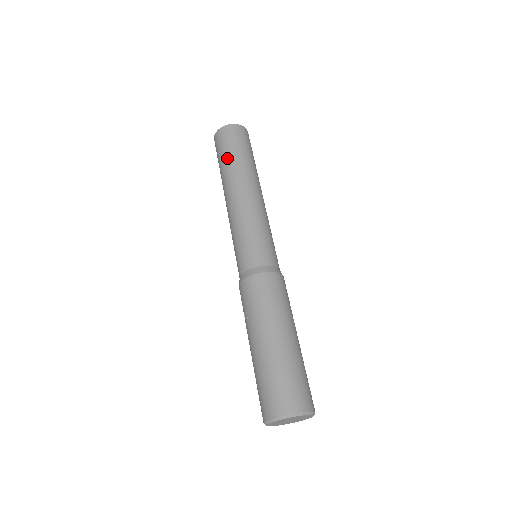
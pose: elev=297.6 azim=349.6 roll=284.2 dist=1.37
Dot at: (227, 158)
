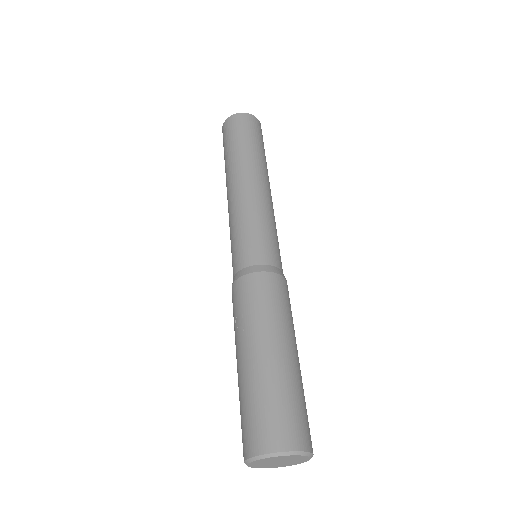
Dot at: (240, 144)
